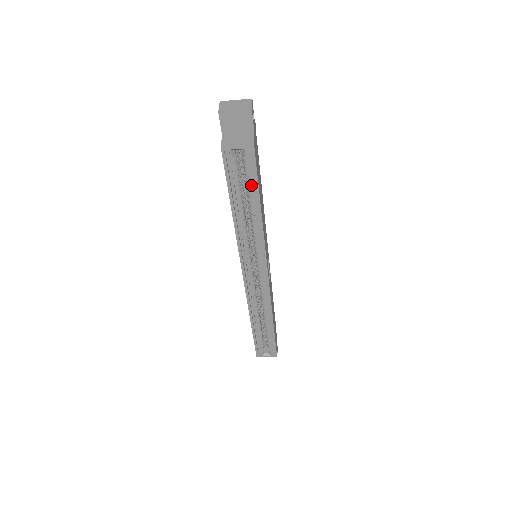
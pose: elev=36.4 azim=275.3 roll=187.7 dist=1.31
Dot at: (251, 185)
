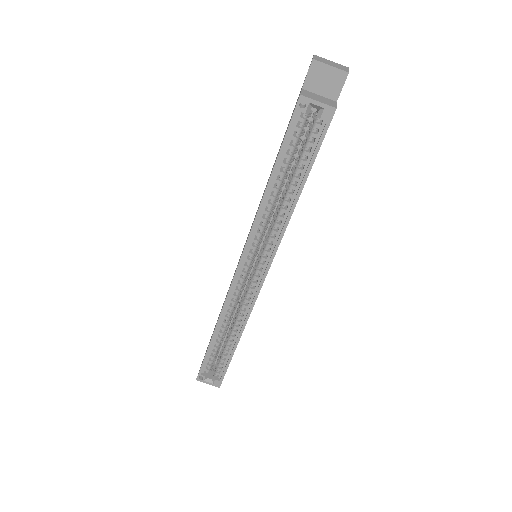
Dot at: (305, 159)
